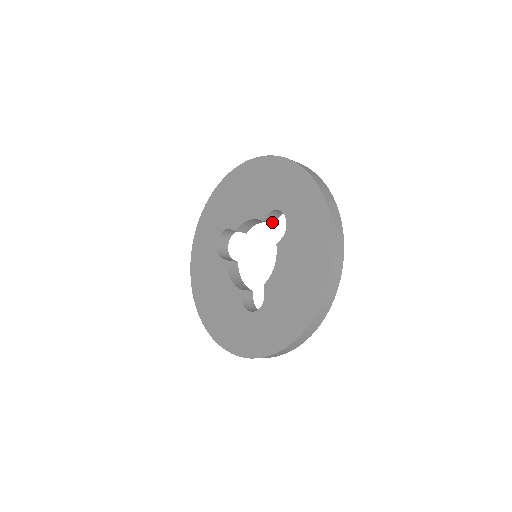
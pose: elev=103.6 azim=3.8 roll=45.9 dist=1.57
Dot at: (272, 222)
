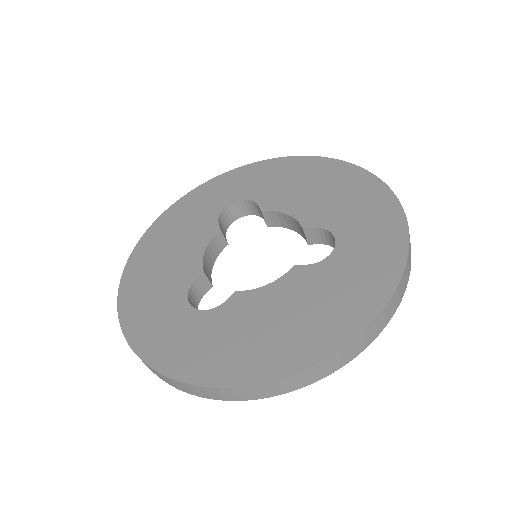
Dot at: (309, 241)
